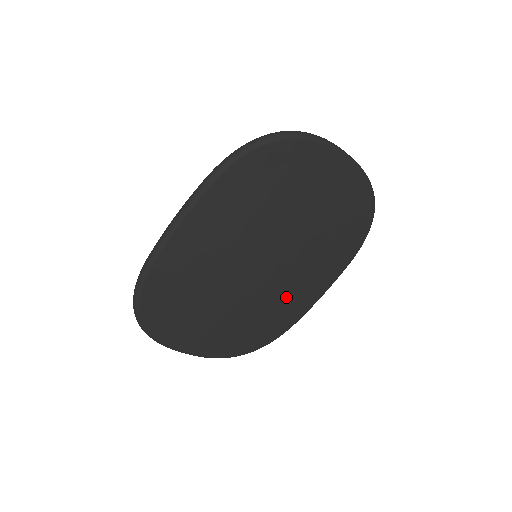
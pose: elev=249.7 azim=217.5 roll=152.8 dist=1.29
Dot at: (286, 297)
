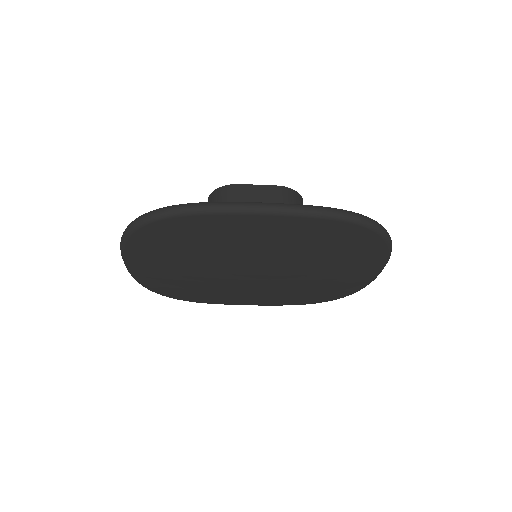
Dot at: (235, 293)
